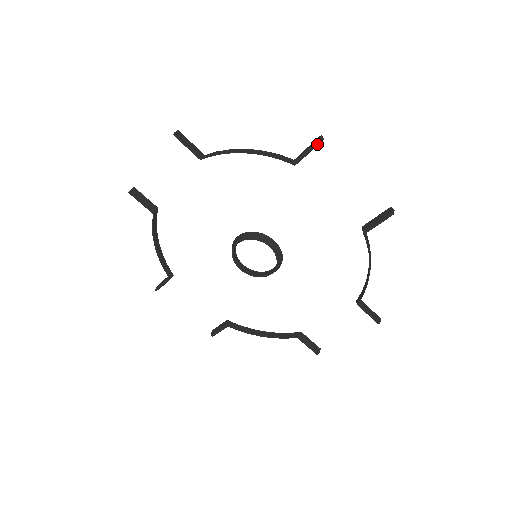
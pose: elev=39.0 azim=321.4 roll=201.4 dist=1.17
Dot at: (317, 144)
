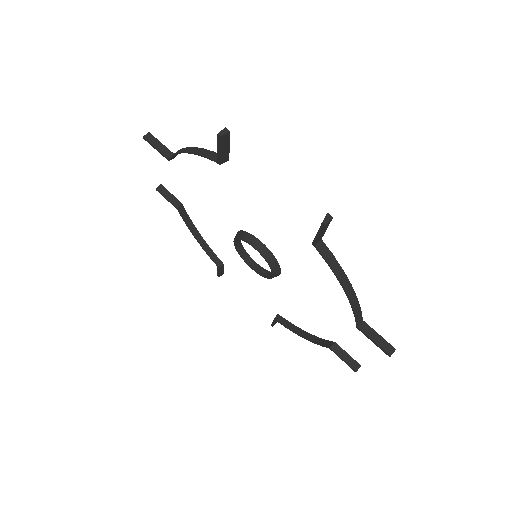
Dot at: (220, 140)
